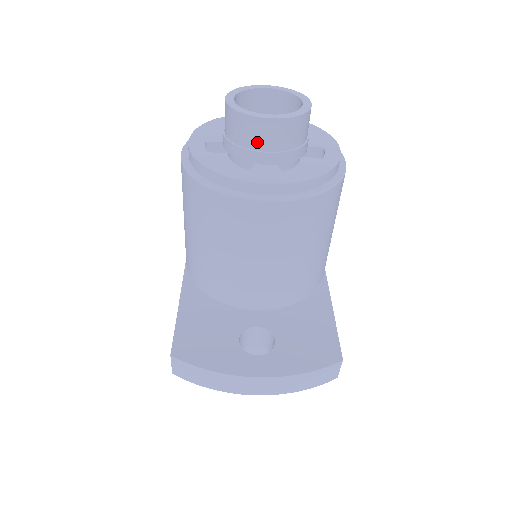
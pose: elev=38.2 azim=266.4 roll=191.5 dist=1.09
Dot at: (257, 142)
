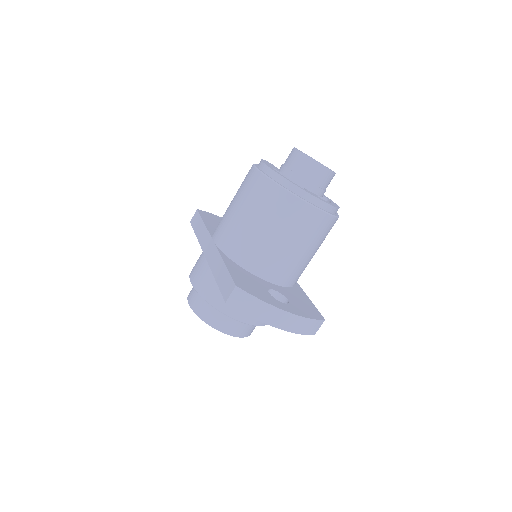
Dot at: (312, 177)
